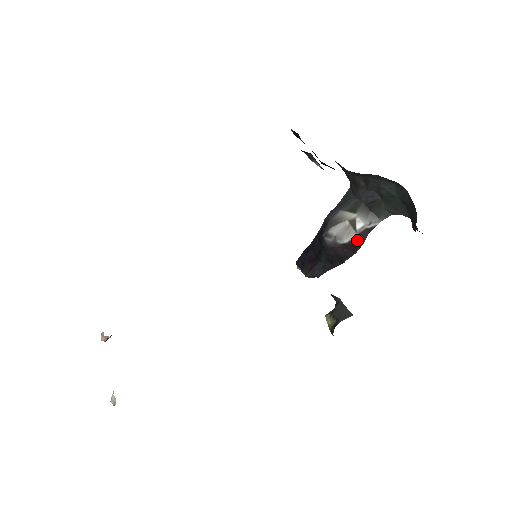
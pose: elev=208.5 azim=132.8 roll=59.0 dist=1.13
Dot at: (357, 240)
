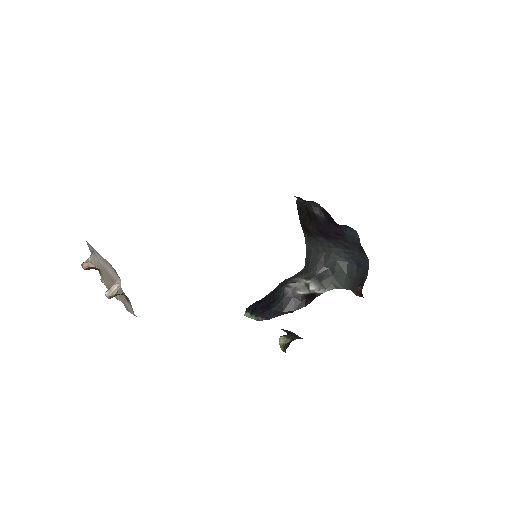
Dot at: (309, 297)
